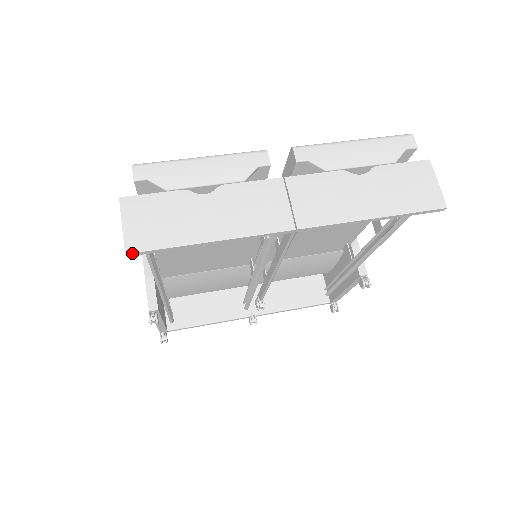
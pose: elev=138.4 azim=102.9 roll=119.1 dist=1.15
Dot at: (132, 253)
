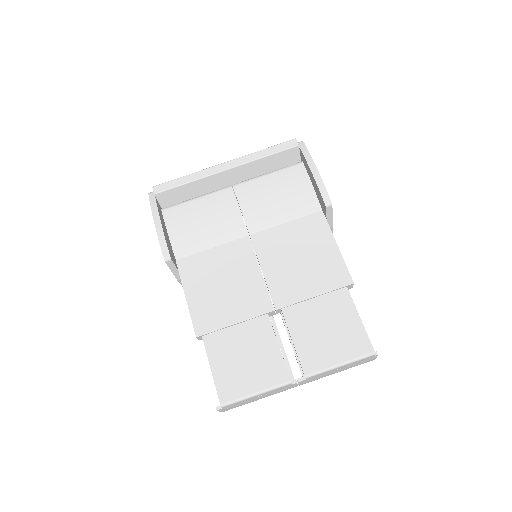
Dot at: occluded
